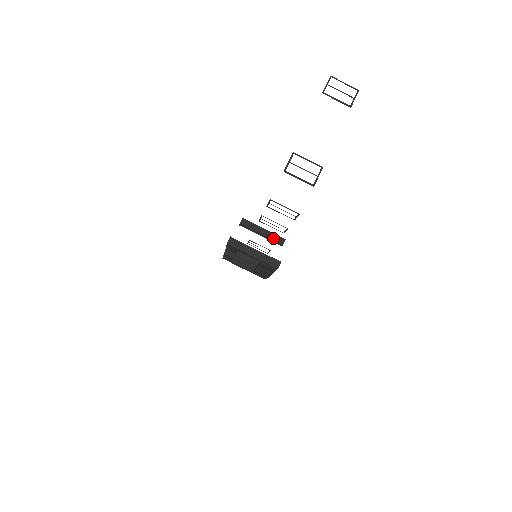
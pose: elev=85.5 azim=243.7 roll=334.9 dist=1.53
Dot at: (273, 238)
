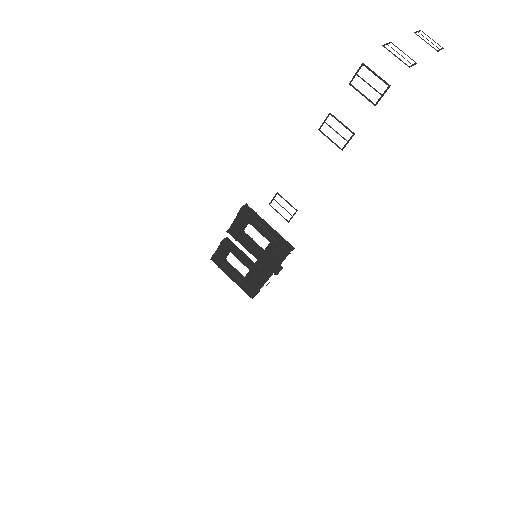
Dot at: occluded
